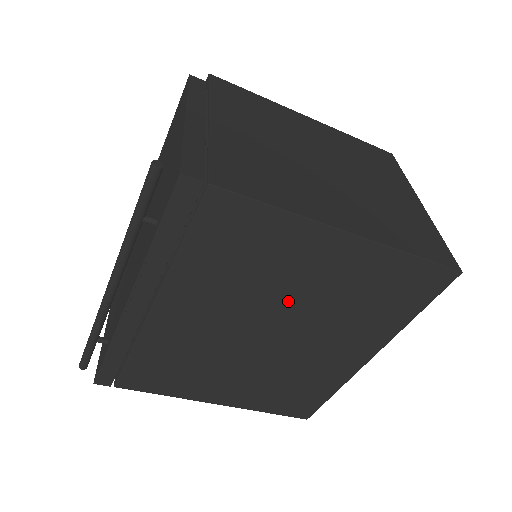
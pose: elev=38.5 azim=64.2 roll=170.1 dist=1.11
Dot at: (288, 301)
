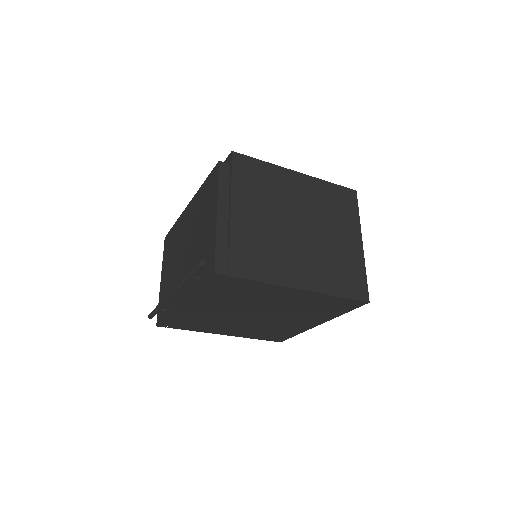
Dot at: (270, 307)
